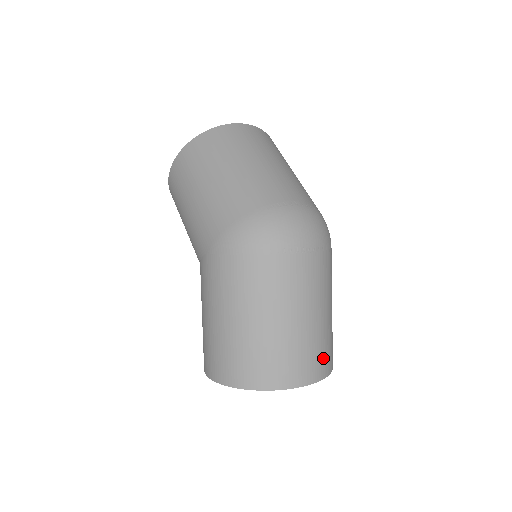
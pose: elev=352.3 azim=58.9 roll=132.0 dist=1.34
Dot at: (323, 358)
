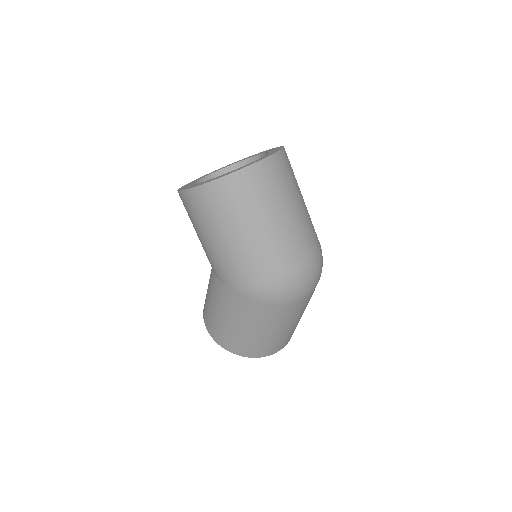
Dot at: occluded
